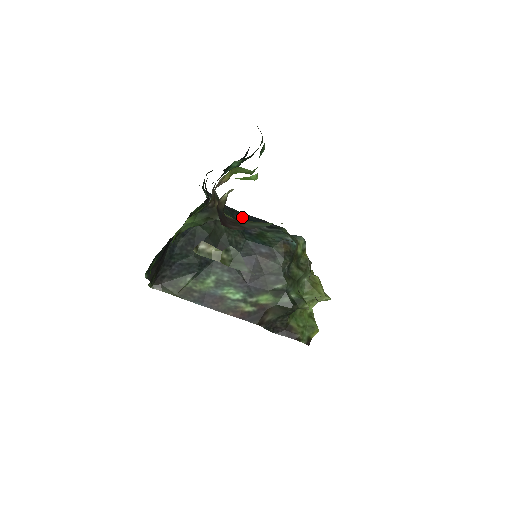
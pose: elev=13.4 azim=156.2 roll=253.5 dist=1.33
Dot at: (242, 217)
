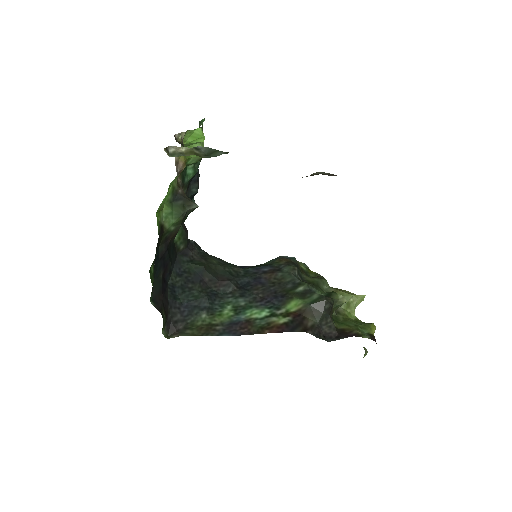
Dot at: occluded
